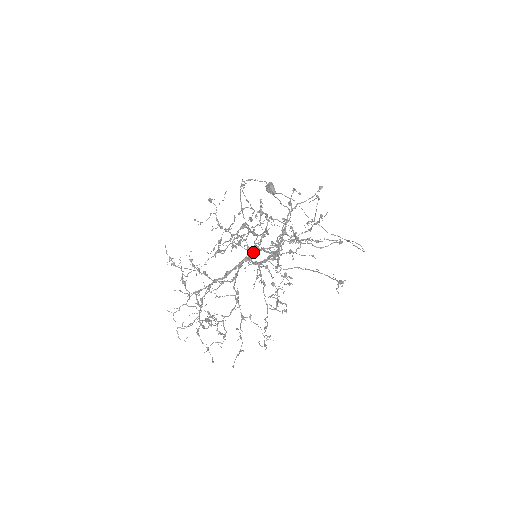
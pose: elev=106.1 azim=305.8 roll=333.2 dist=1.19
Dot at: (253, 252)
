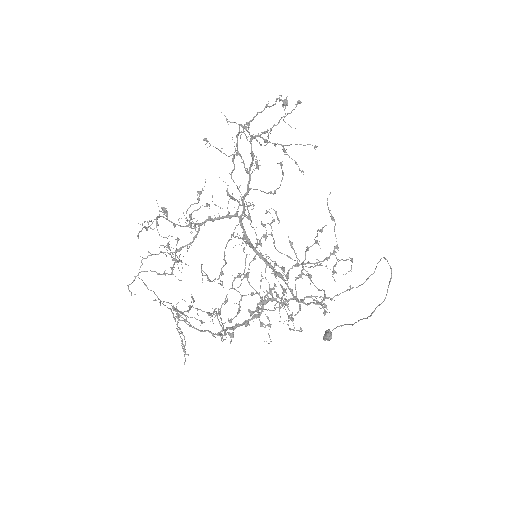
Dot at: (265, 301)
